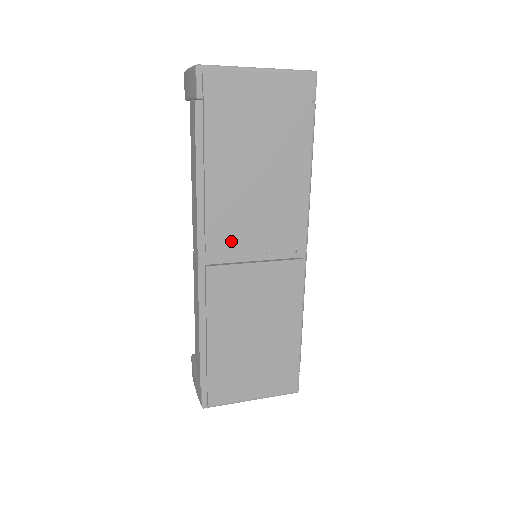
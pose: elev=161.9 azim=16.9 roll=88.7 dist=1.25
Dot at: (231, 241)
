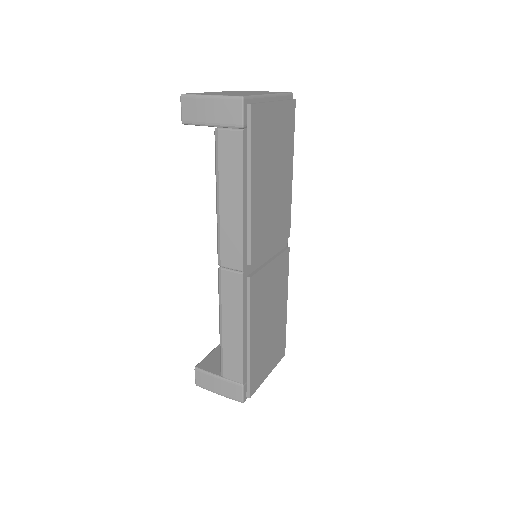
Dot at: (261, 249)
